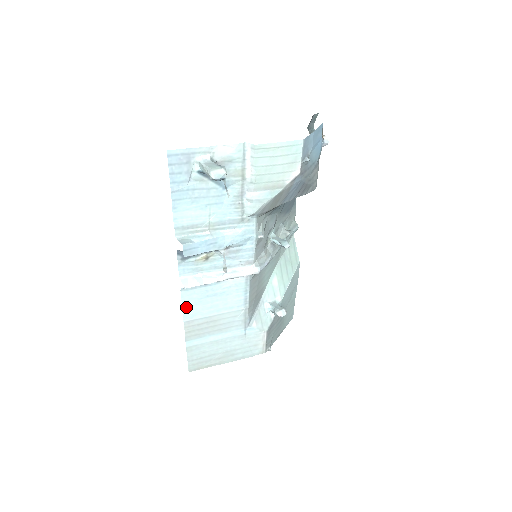
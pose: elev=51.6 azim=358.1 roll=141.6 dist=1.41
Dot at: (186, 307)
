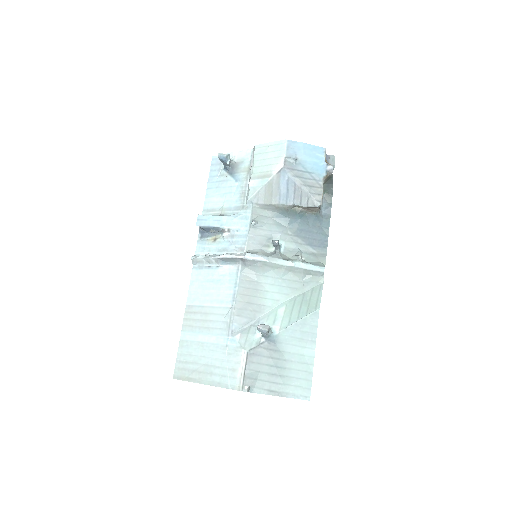
Dot at: (192, 288)
